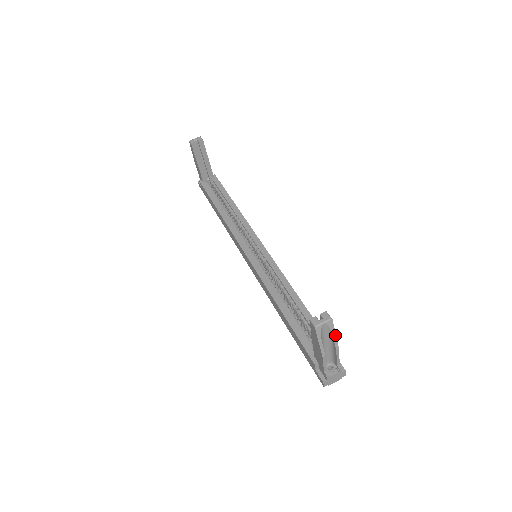
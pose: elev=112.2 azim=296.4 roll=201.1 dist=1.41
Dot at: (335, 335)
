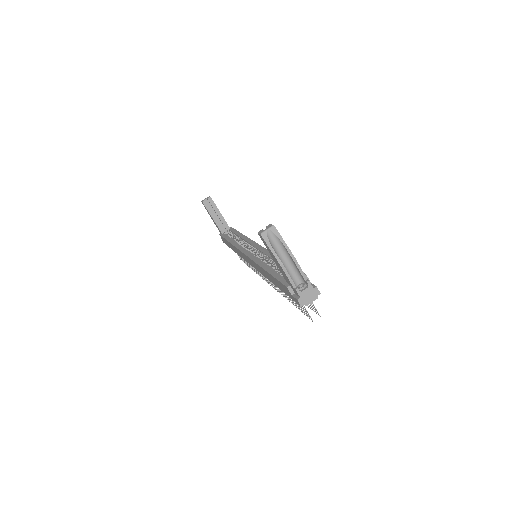
Dot at: (284, 242)
